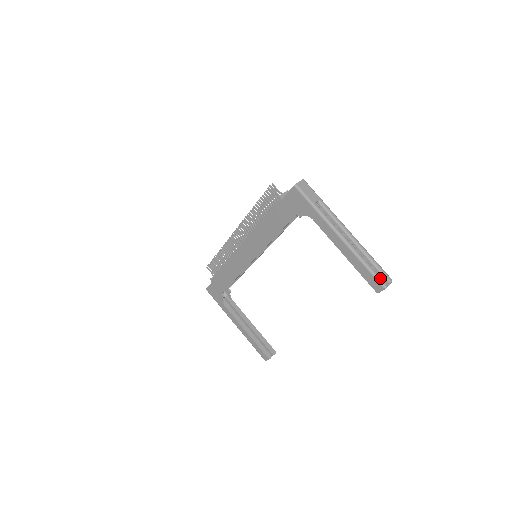
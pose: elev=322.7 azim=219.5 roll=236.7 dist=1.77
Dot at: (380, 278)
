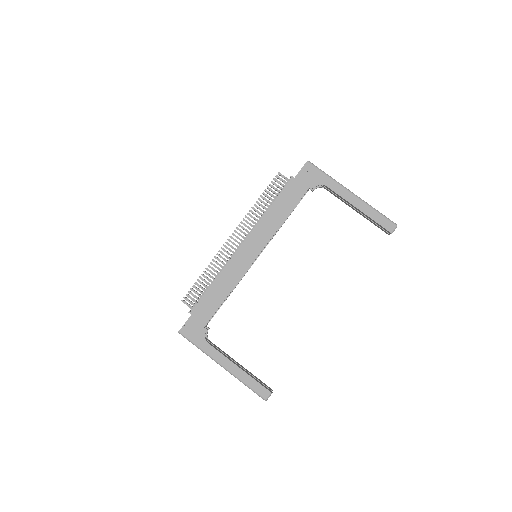
Dot at: (390, 220)
